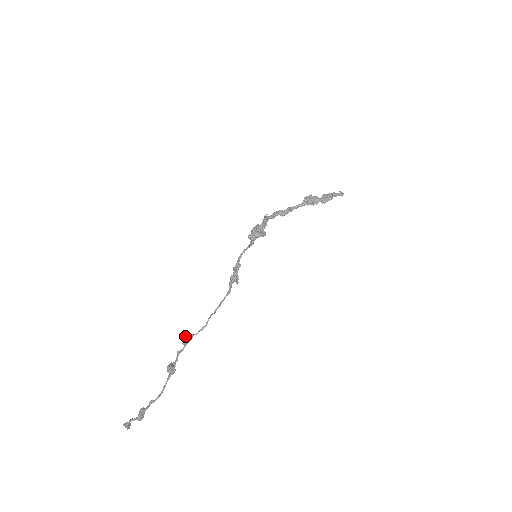
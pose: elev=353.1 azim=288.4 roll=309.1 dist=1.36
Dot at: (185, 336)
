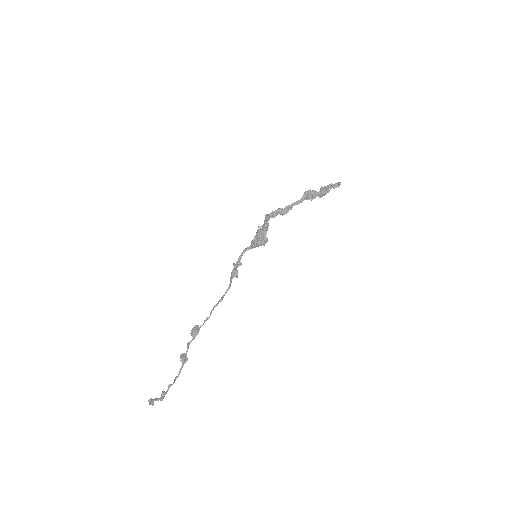
Dot at: (193, 329)
